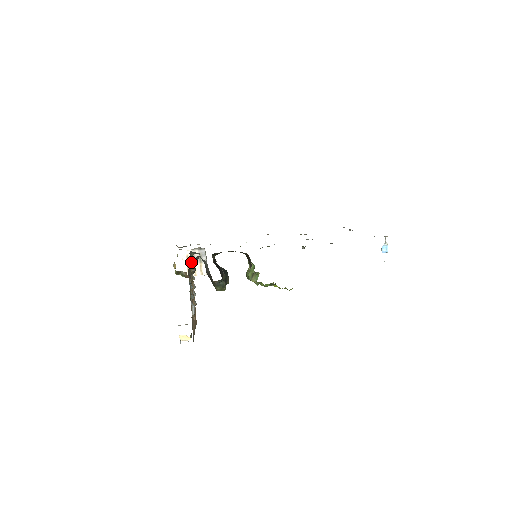
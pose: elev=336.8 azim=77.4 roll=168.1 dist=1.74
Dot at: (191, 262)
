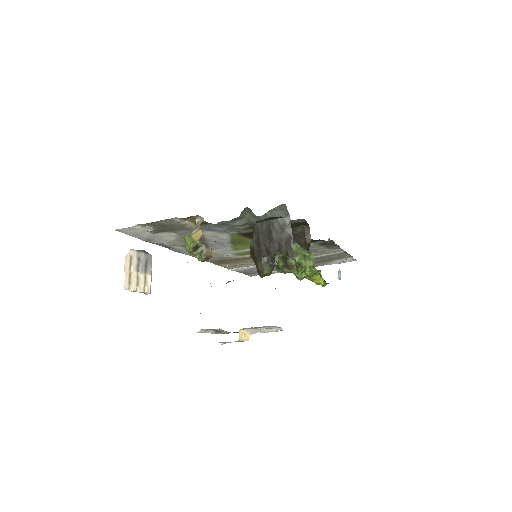
Dot at: occluded
